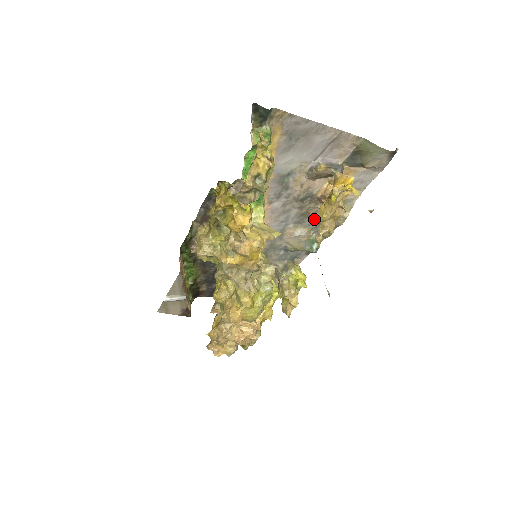
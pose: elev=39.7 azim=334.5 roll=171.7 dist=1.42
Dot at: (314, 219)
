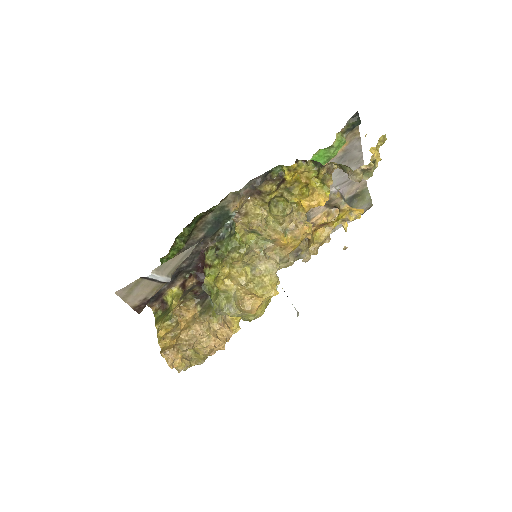
Dot at: occluded
